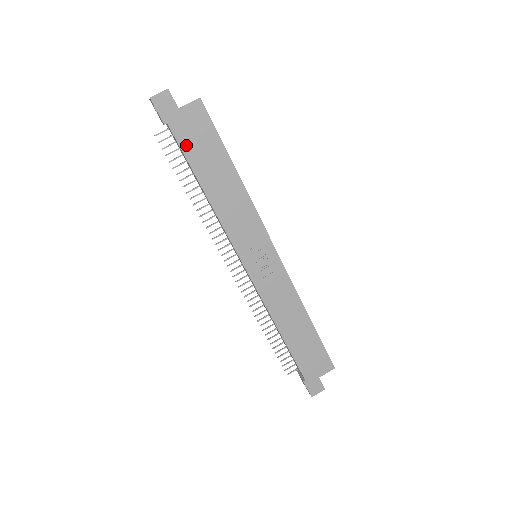
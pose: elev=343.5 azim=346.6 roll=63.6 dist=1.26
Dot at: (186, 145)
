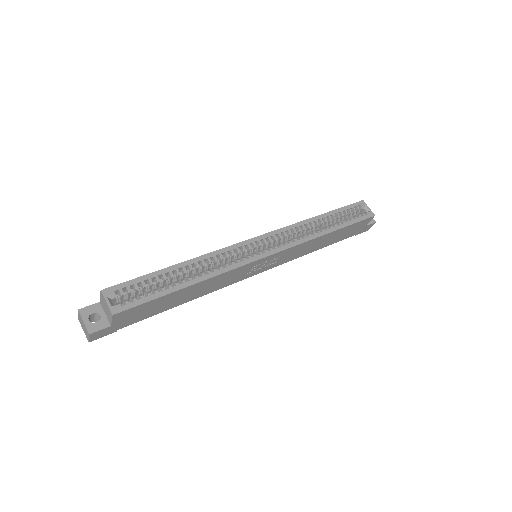
Dot at: (143, 317)
